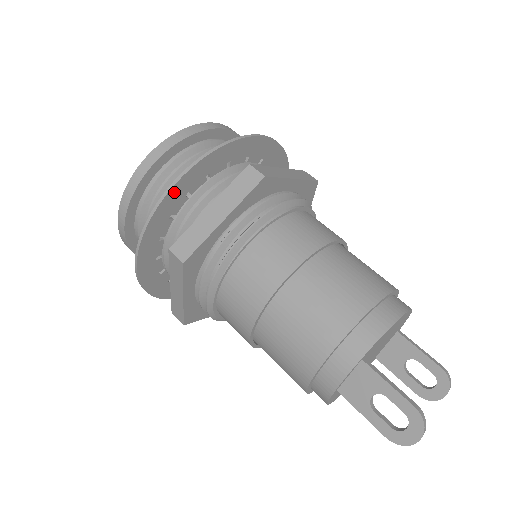
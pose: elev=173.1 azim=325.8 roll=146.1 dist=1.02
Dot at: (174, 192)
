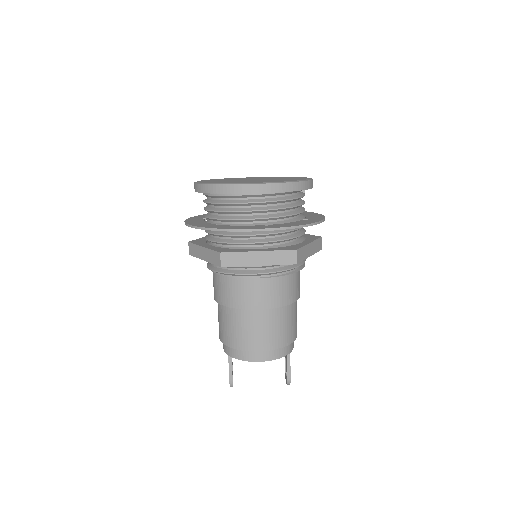
Dot at: occluded
